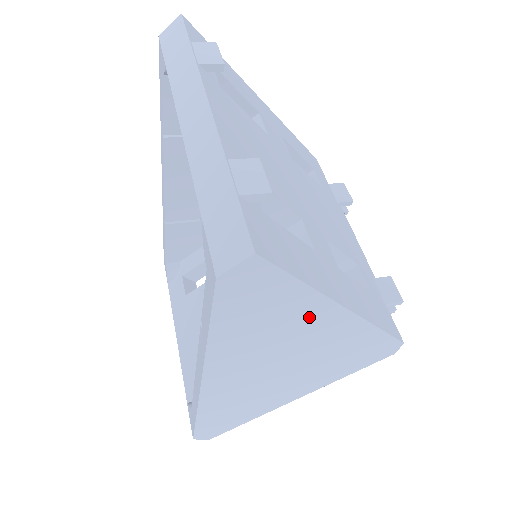
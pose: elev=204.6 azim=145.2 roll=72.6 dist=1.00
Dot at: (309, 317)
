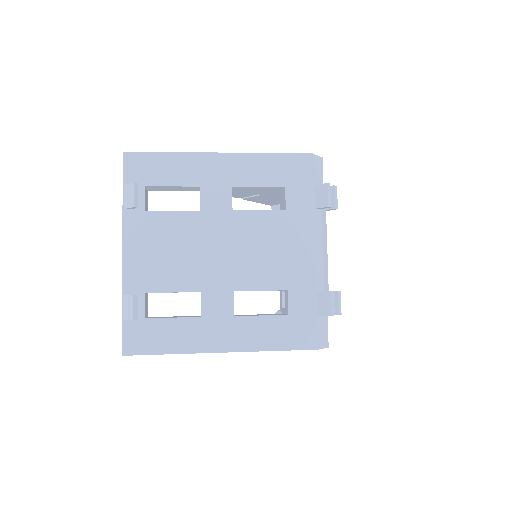
Dot at: occluded
